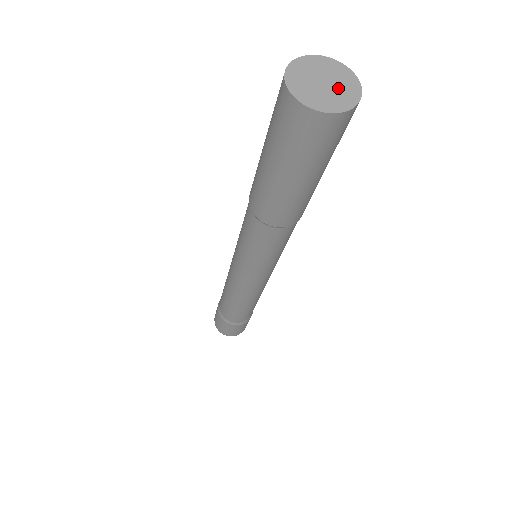
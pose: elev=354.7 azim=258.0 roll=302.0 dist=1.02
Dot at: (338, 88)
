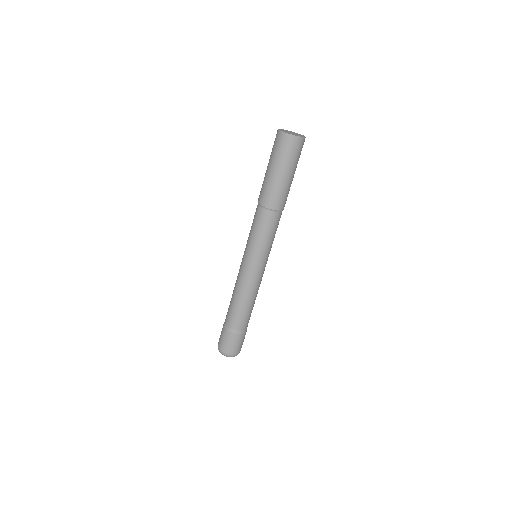
Dot at: (297, 134)
